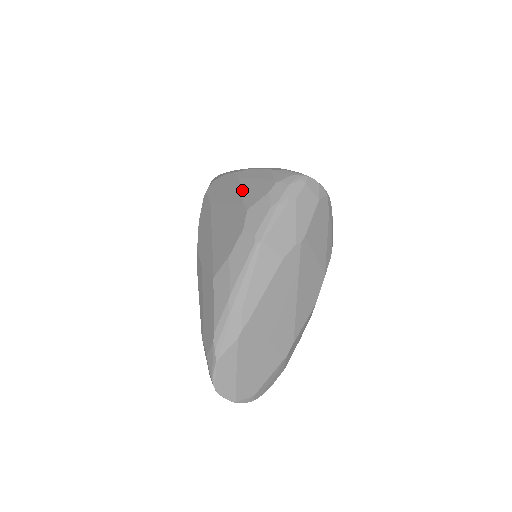
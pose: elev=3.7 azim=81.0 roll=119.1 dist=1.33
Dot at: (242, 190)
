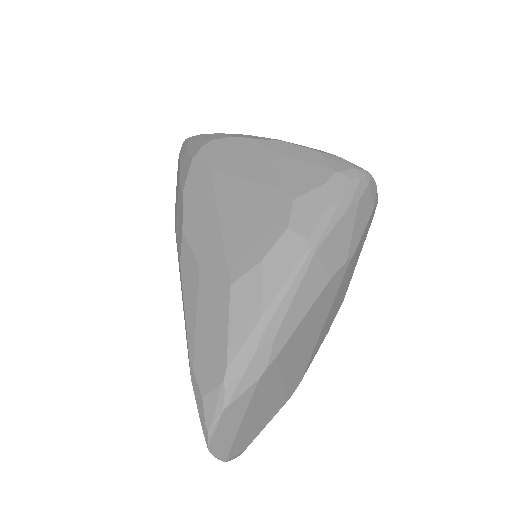
Dot at: (276, 168)
